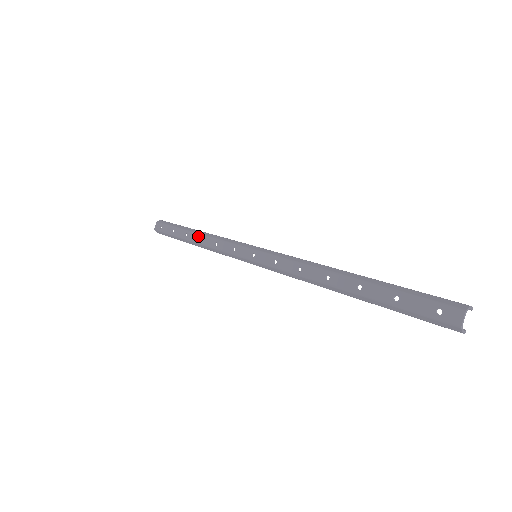
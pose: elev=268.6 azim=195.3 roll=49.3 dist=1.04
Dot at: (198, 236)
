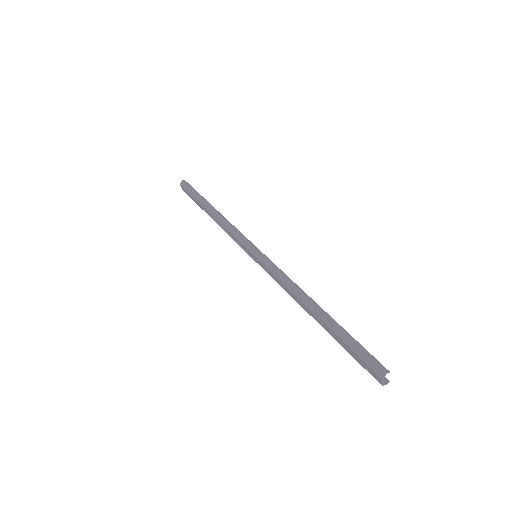
Dot at: (213, 217)
